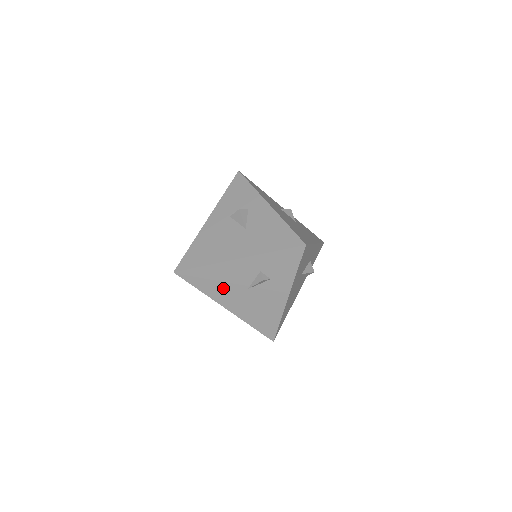
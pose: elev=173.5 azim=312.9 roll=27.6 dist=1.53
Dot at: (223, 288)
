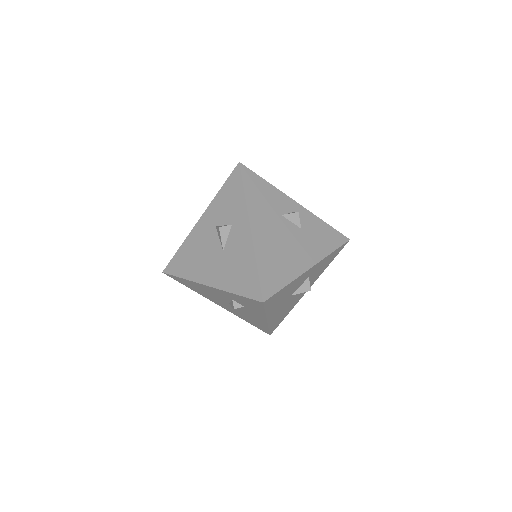
Dot at: (208, 295)
